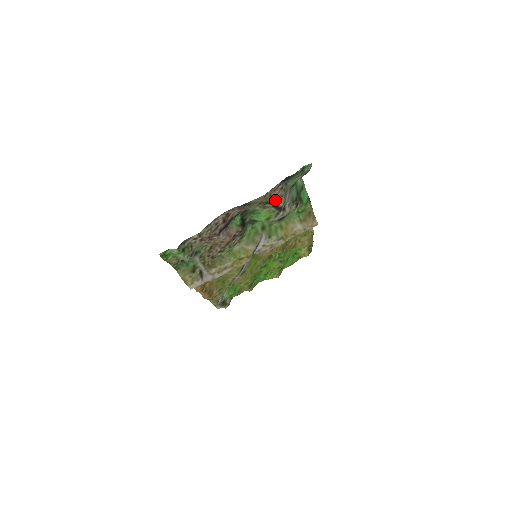
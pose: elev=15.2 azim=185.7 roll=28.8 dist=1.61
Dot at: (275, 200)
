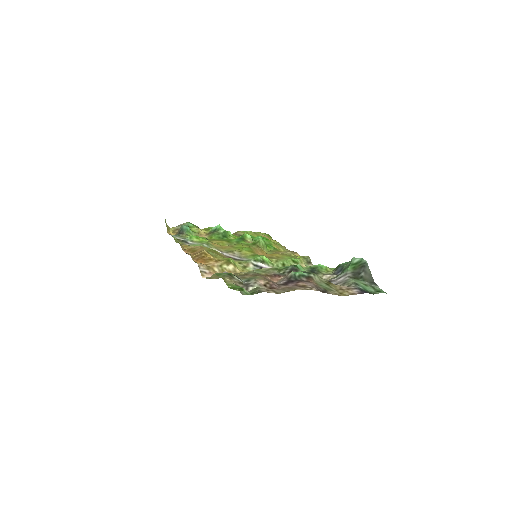
Dot at: (336, 285)
